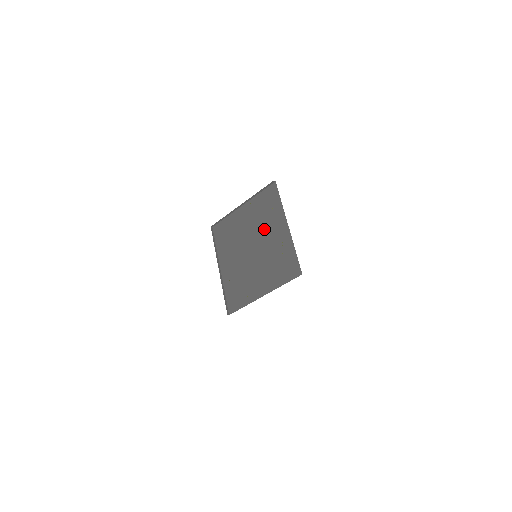
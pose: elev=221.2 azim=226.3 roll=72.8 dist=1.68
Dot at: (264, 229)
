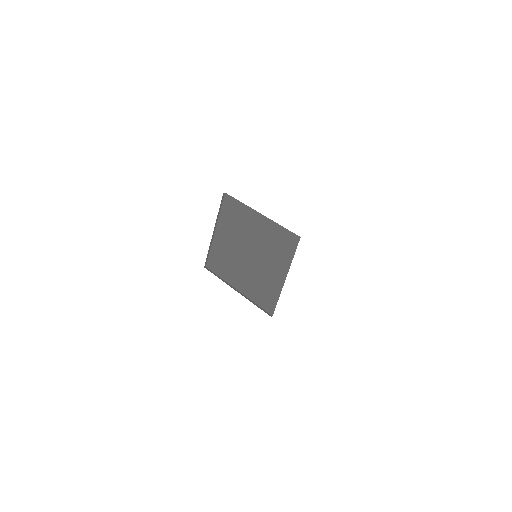
Dot at: (245, 232)
